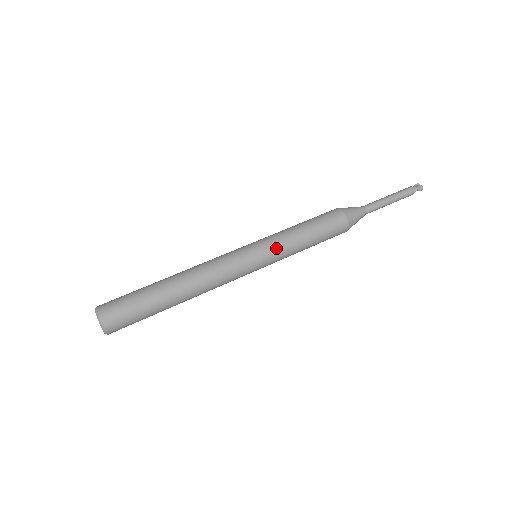
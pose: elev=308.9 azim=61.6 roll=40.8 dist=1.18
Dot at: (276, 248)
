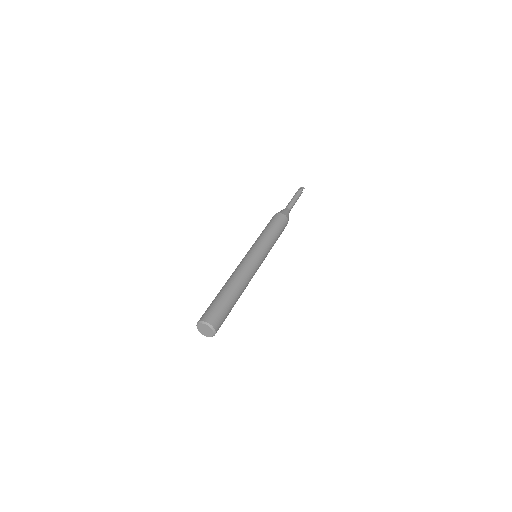
Dot at: (262, 243)
